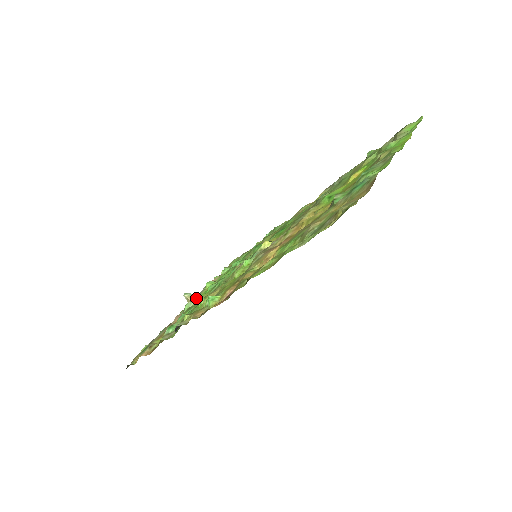
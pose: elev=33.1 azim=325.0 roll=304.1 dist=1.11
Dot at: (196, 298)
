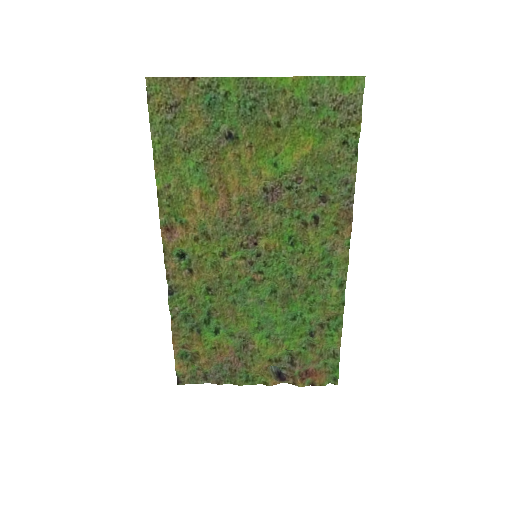
Dot at: (267, 358)
